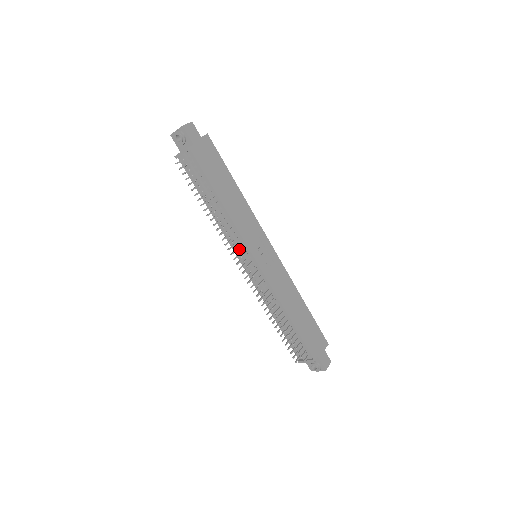
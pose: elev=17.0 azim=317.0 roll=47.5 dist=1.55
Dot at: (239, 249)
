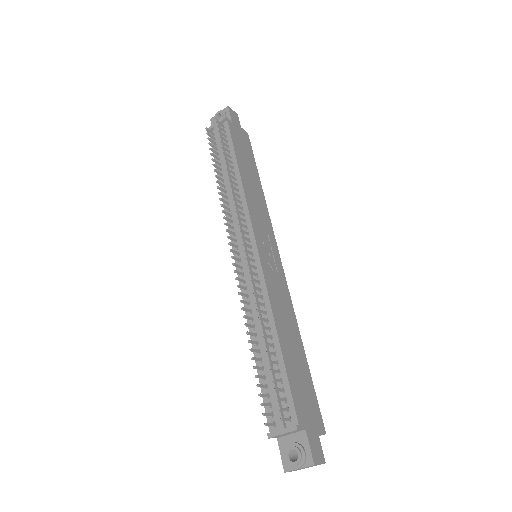
Dot at: (239, 228)
